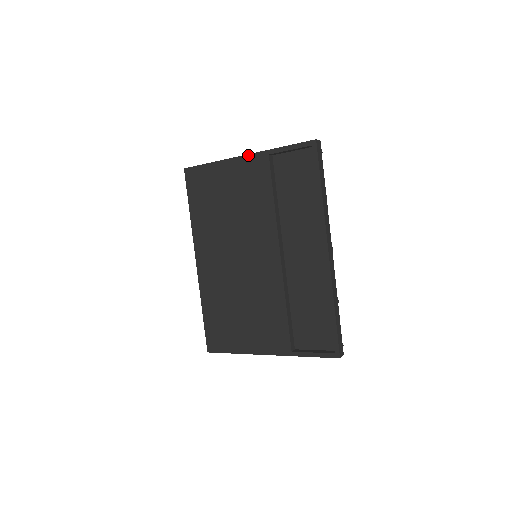
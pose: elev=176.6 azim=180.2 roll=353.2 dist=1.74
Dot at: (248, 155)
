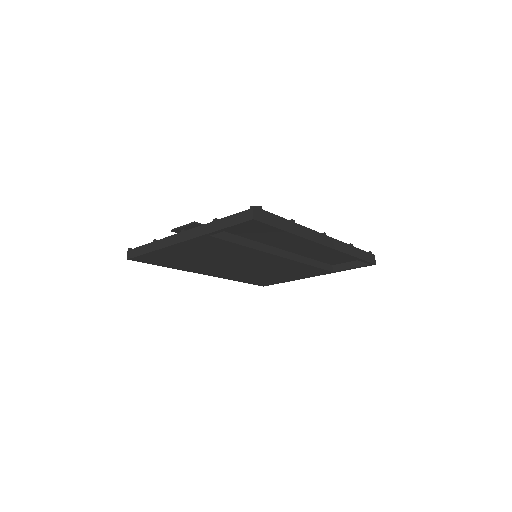
Dot at: (186, 241)
